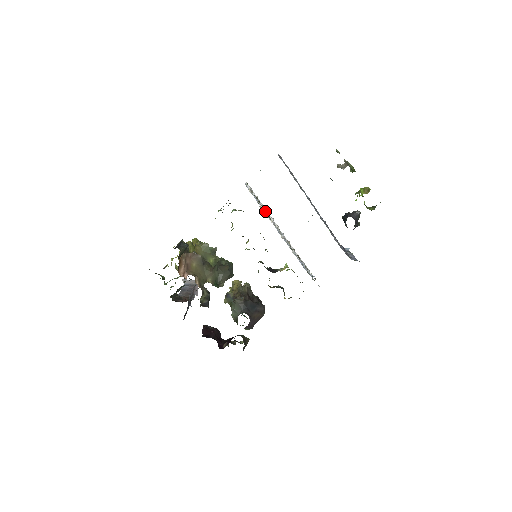
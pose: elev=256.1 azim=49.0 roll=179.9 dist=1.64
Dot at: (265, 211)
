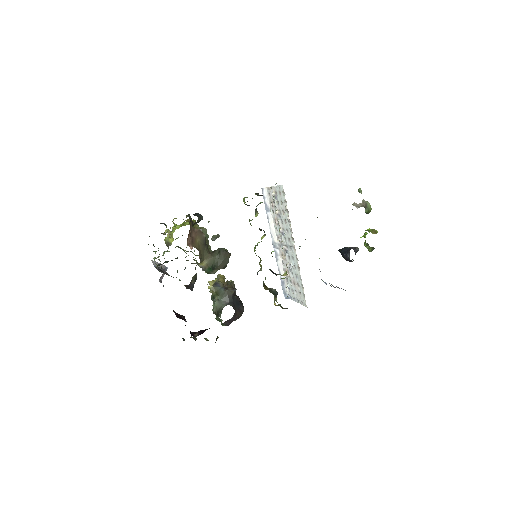
Dot at: (270, 221)
